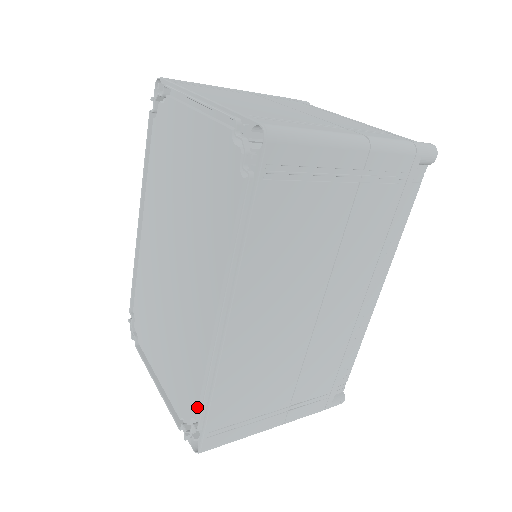
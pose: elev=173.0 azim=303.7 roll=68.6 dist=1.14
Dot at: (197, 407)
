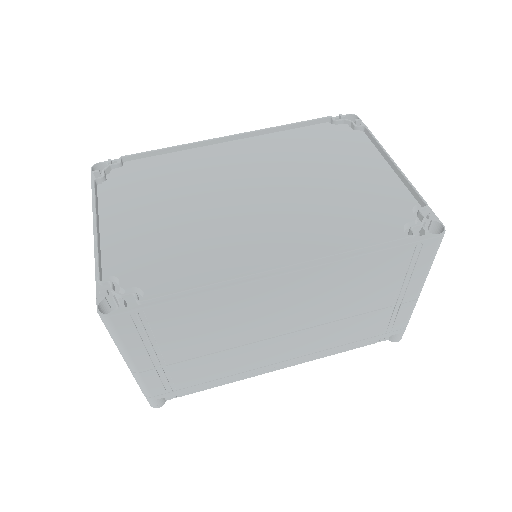
Dot at: (161, 287)
